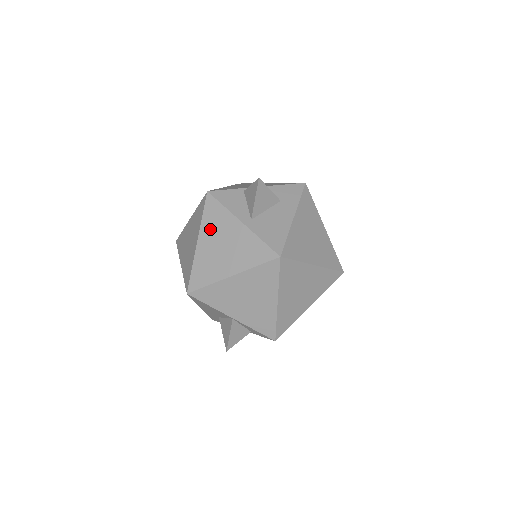
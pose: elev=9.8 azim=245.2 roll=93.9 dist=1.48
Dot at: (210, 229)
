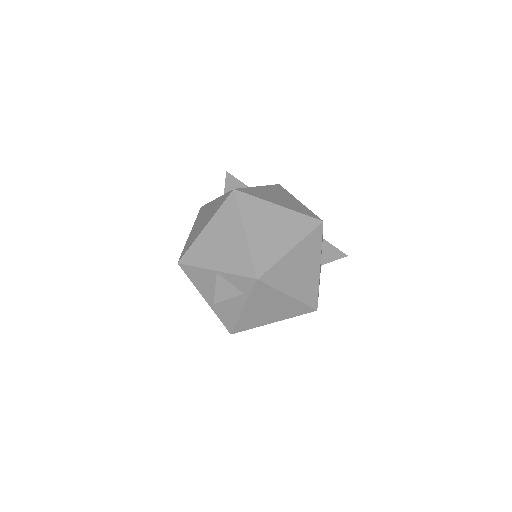
Dot at: (198, 220)
